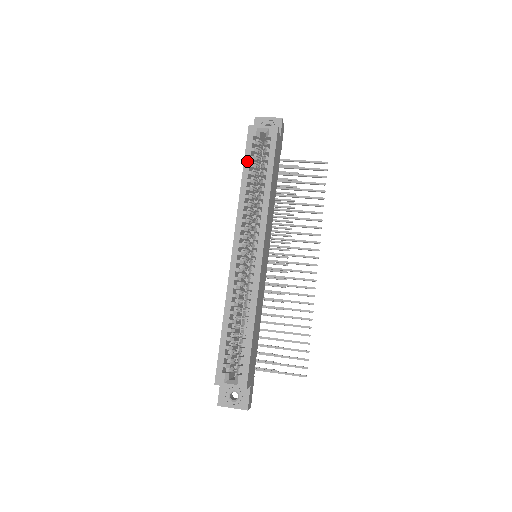
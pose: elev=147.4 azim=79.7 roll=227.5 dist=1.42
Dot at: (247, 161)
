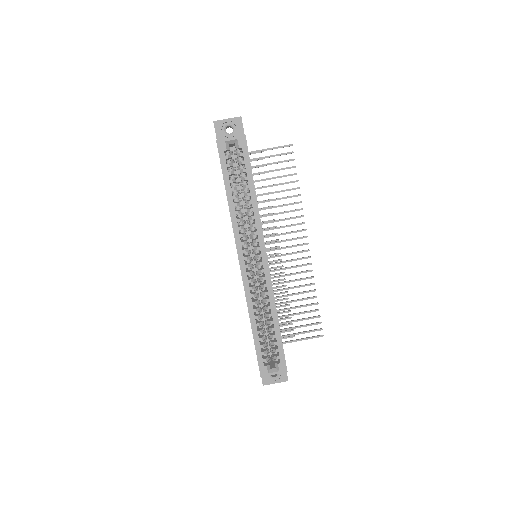
Dot at: (226, 178)
